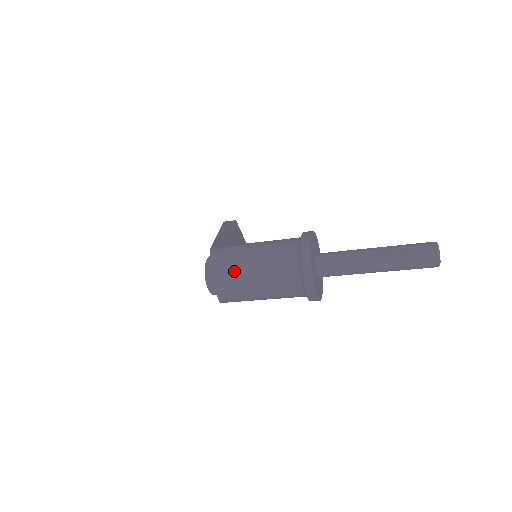
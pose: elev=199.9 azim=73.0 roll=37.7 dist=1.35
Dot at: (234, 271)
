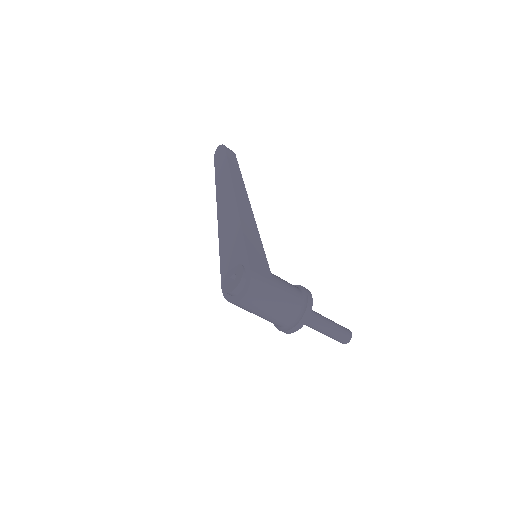
Dot at: (258, 303)
